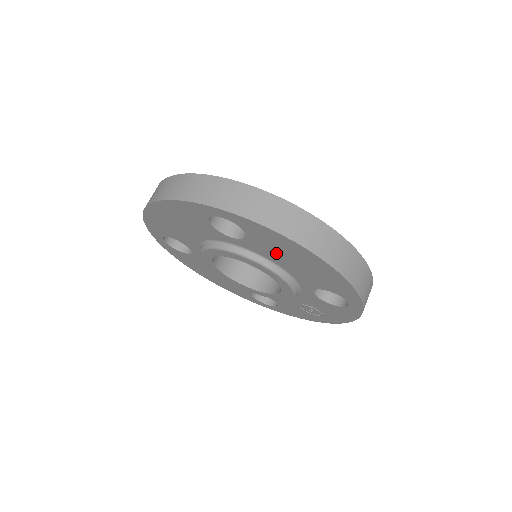
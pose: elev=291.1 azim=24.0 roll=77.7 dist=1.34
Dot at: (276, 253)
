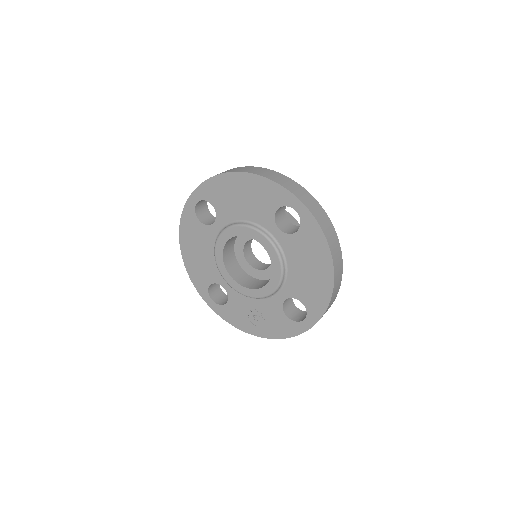
Dot at: (301, 255)
